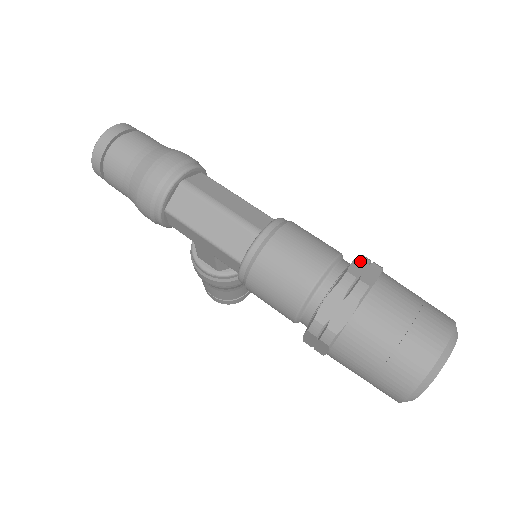
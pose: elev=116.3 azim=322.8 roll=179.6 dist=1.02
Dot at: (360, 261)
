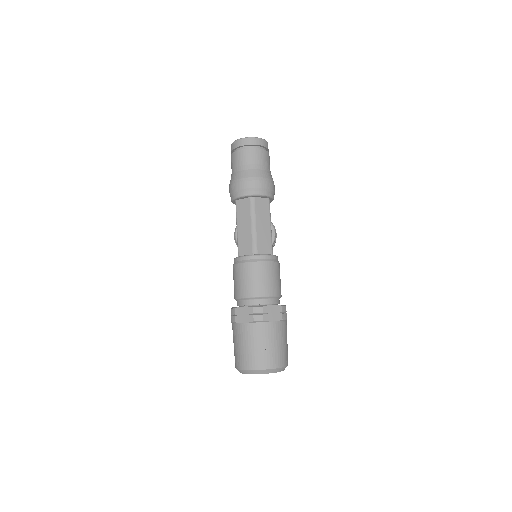
Dot at: (276, 308)
